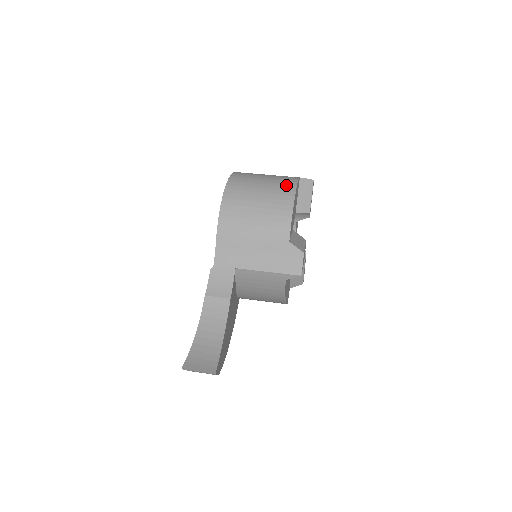
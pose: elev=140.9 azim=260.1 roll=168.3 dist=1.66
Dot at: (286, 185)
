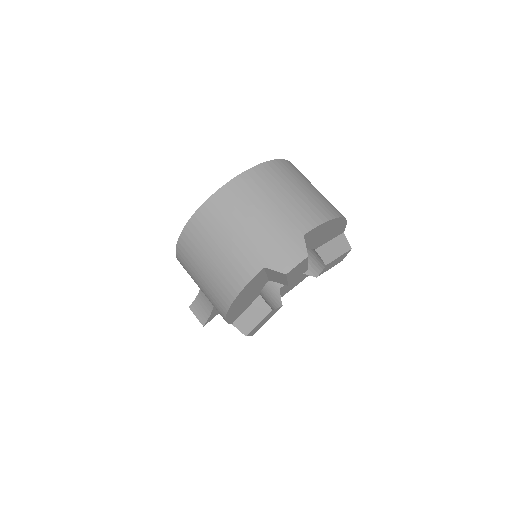
Dot at: (225, 290)
